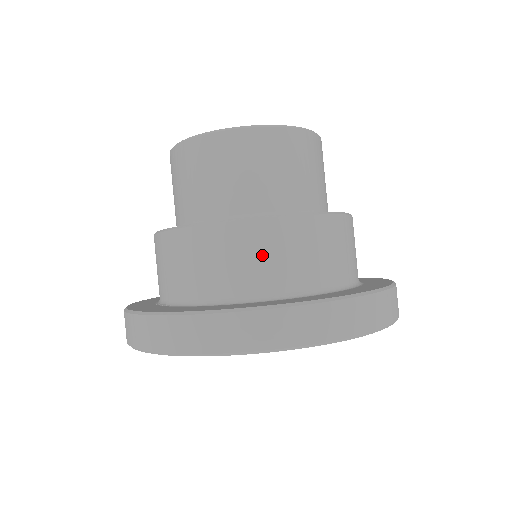
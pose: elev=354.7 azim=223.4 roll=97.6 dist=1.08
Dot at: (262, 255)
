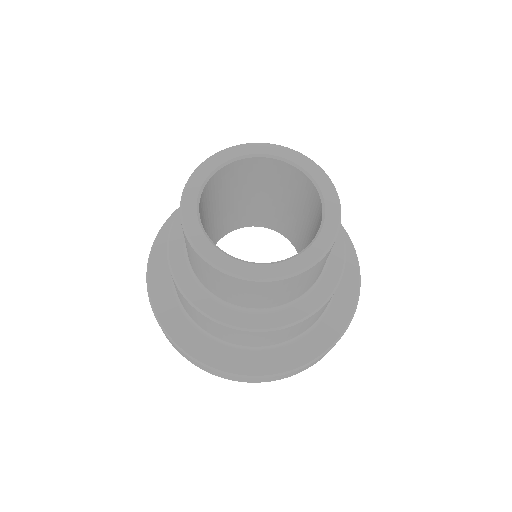
Dot at: (238, 337)
